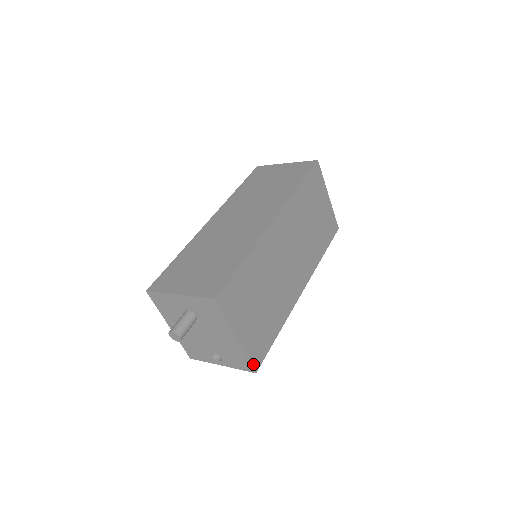
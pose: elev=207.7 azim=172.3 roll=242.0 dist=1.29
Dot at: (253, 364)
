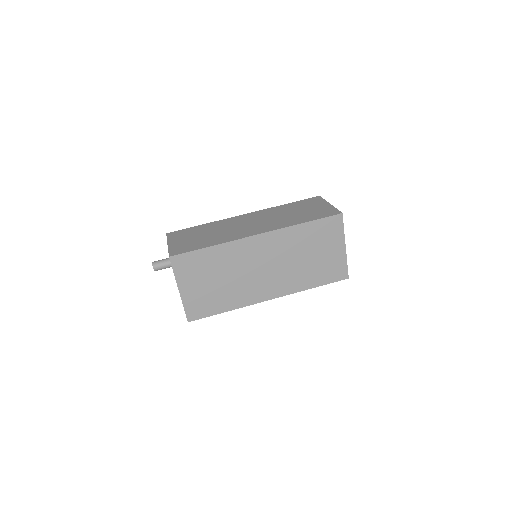
Dot at: (188, 315)
